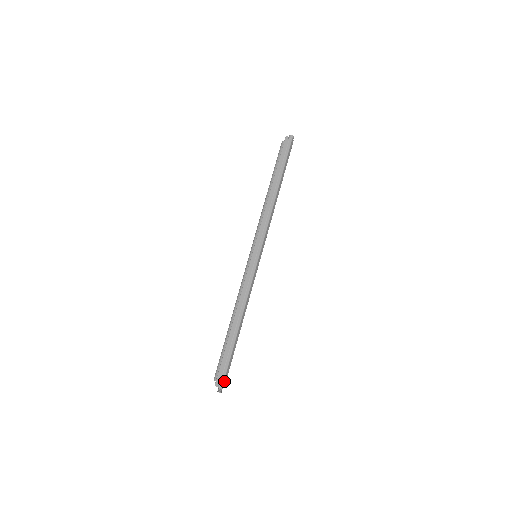
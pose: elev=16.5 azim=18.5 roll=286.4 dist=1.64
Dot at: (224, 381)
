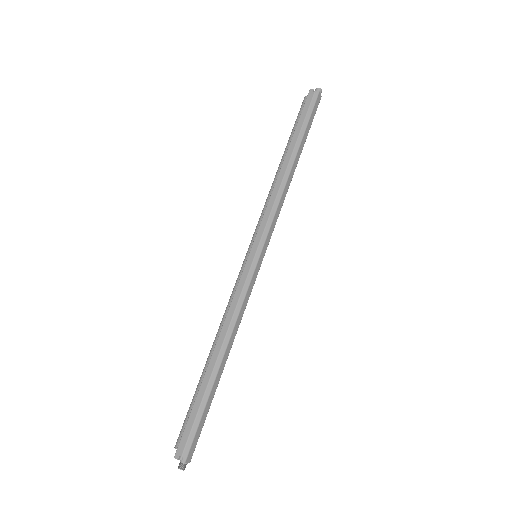
Dot at: (190, 451)
